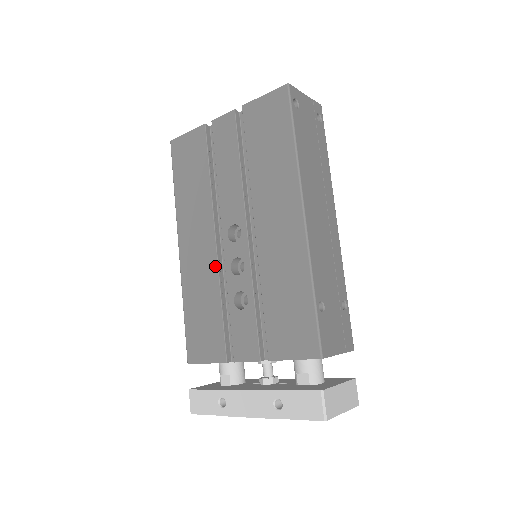
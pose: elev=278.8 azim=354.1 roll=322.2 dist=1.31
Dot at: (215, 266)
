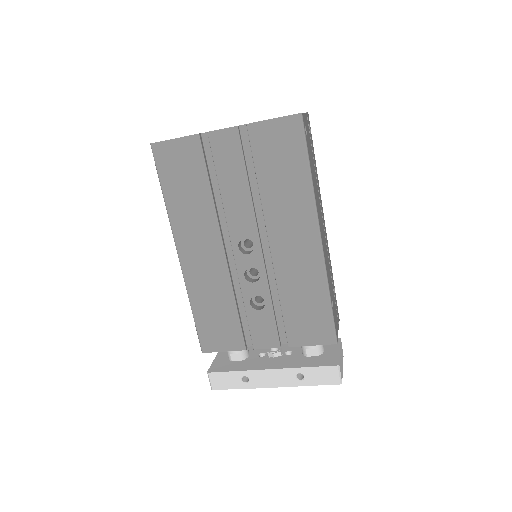
Dot at: (226, 274)
